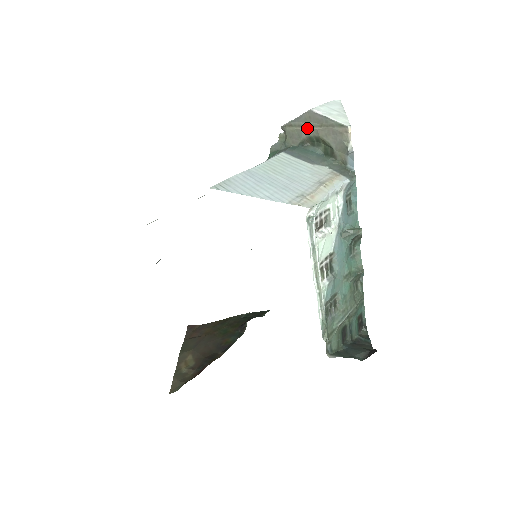
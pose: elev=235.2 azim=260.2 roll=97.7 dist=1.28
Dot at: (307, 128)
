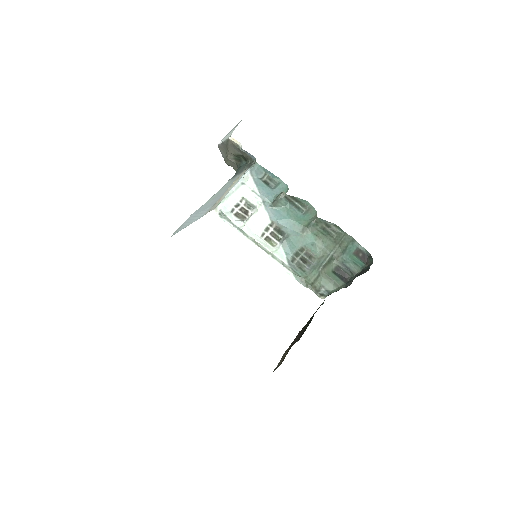
Dot at: (227, 156)
